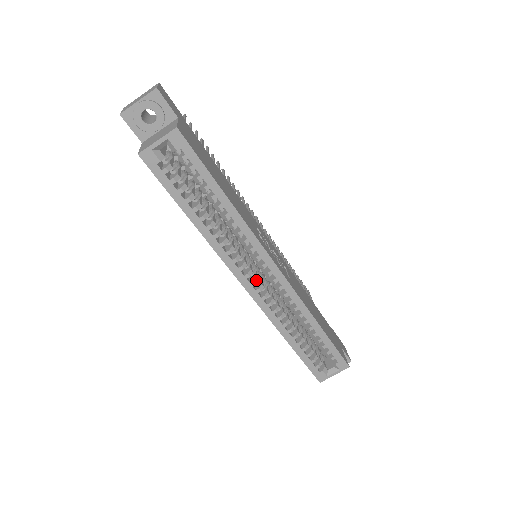
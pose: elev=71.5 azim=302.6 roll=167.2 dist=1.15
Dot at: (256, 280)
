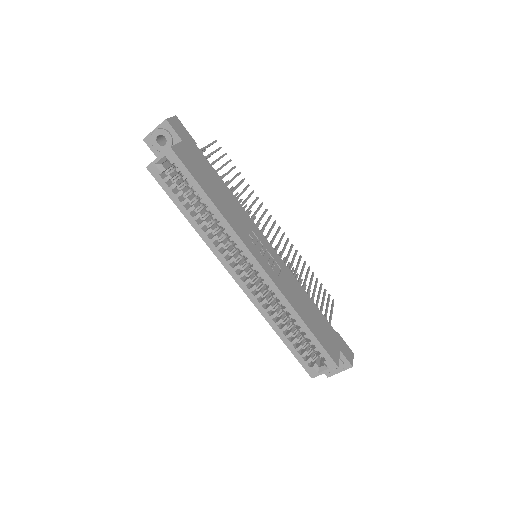
Dot at: (244, 273)
